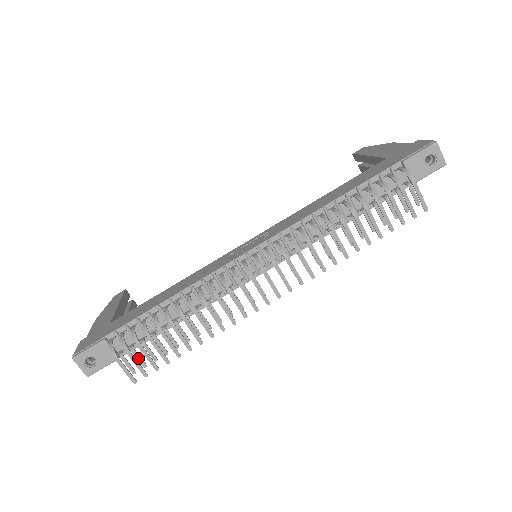
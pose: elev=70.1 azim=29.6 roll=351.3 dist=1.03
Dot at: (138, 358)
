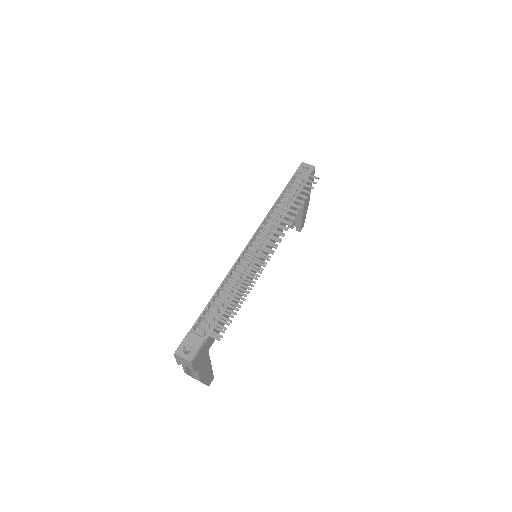
Dot at: (216, 328)
